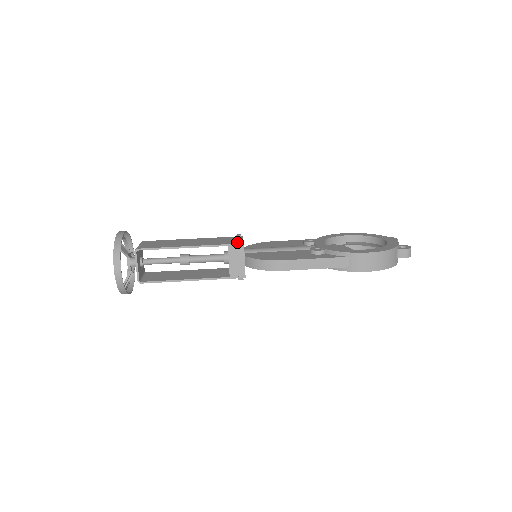
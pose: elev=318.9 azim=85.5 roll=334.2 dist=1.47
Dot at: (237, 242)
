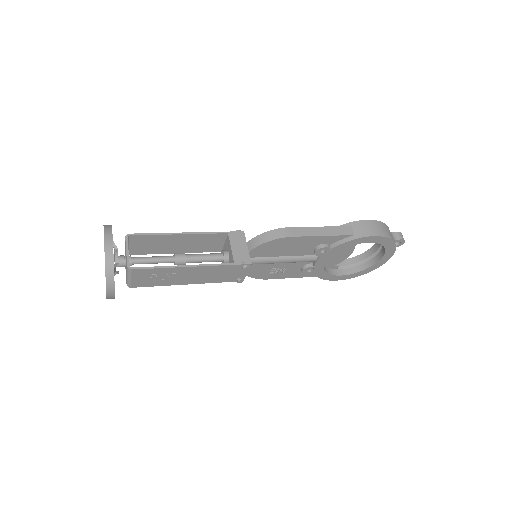
Dot at: (236, 232)
